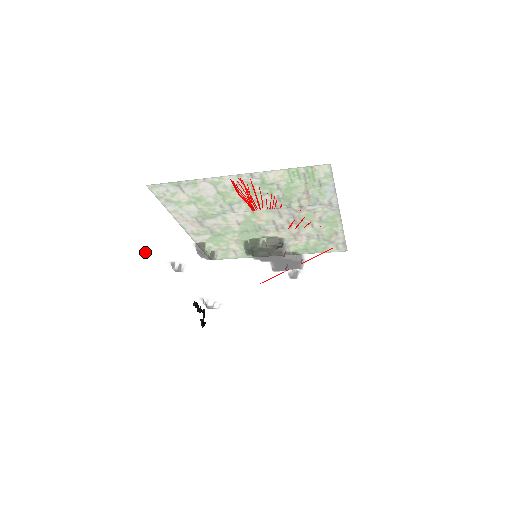
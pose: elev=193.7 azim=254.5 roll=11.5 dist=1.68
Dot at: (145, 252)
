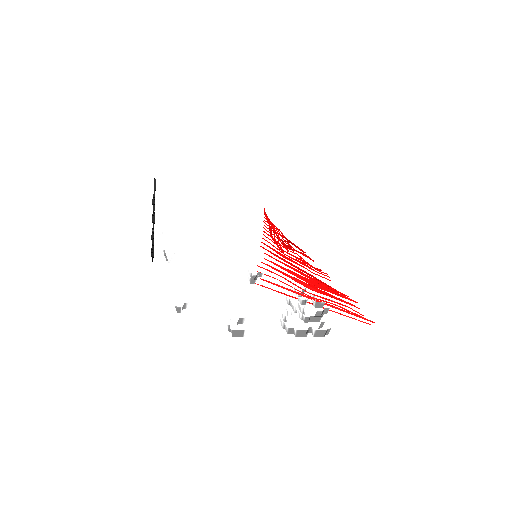
Dot at: occluded
